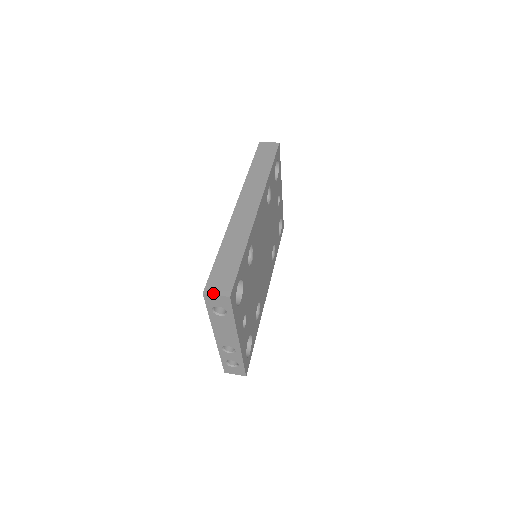
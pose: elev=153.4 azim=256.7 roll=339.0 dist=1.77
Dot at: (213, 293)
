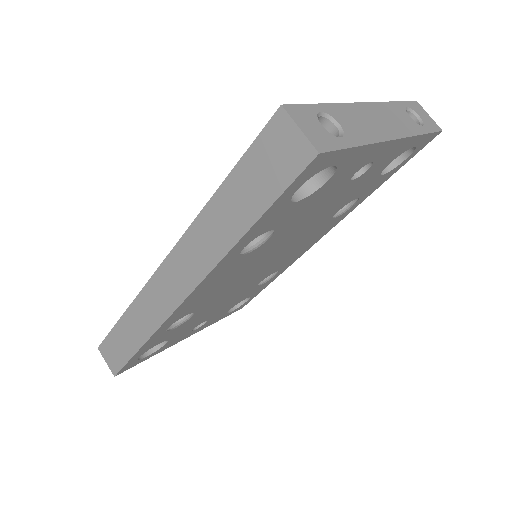
Dot at: (104, 358)
